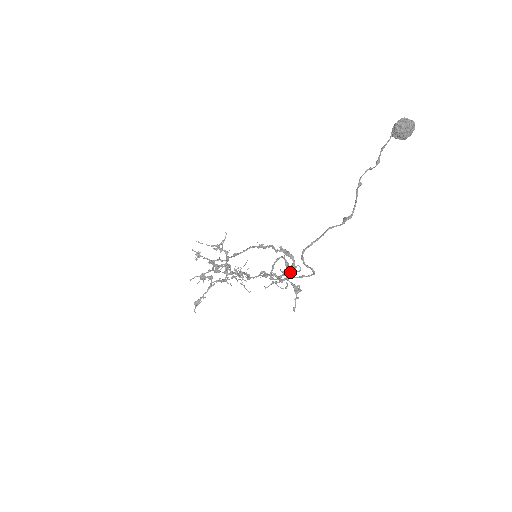
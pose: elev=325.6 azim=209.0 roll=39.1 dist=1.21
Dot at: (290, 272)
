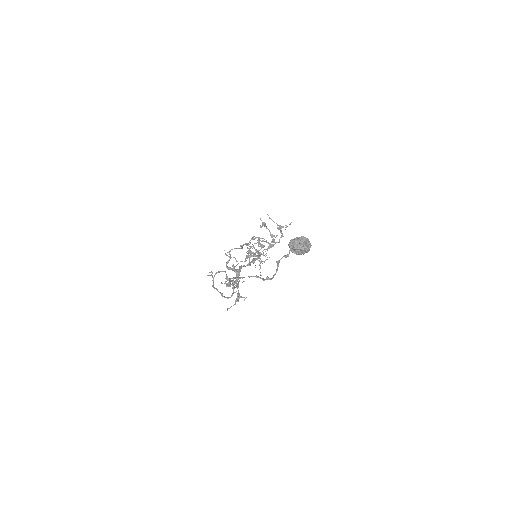
Dot at: (238, 285)
